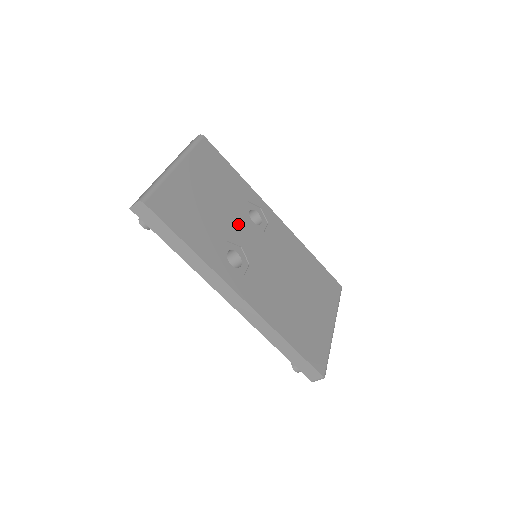
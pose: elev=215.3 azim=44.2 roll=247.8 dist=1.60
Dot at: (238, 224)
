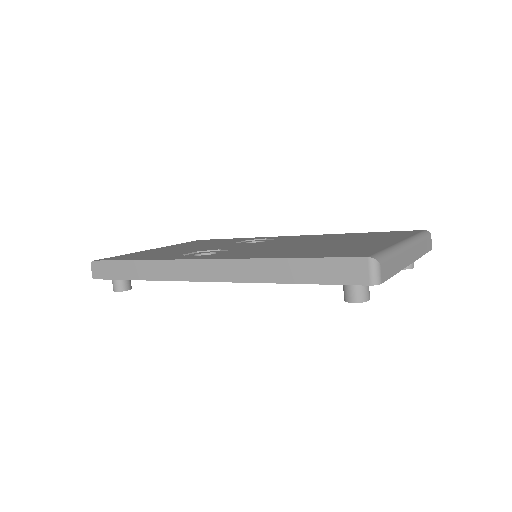
Dot at: (222, 246)
